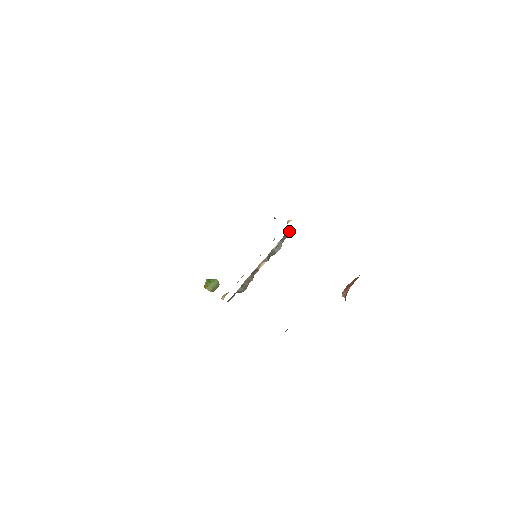
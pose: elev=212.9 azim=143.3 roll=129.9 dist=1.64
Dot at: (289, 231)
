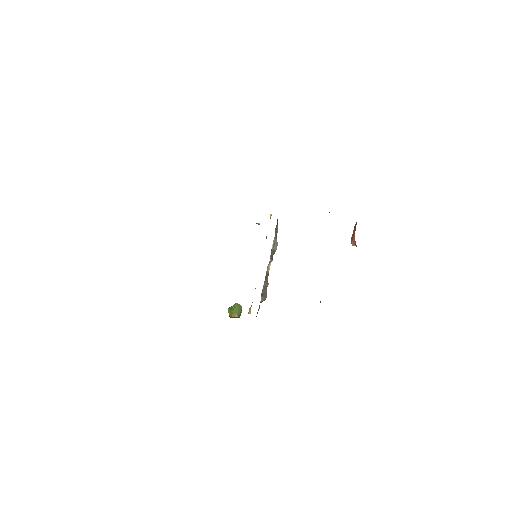
Dot at: (277, 226)
